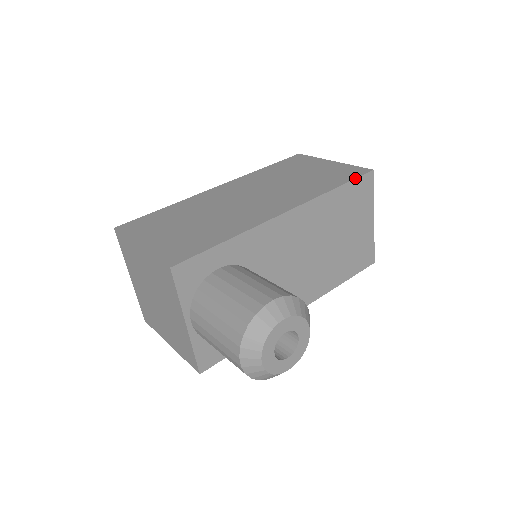
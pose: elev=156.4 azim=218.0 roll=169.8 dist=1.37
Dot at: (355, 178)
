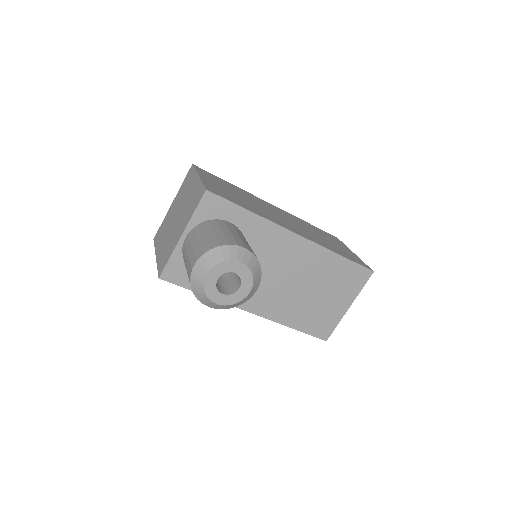
Dot at: (358, 263)
